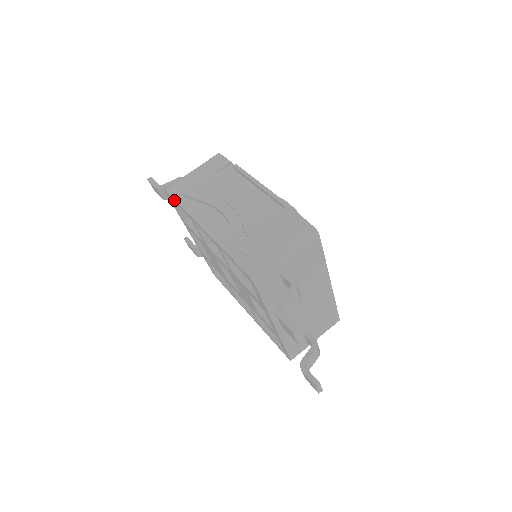
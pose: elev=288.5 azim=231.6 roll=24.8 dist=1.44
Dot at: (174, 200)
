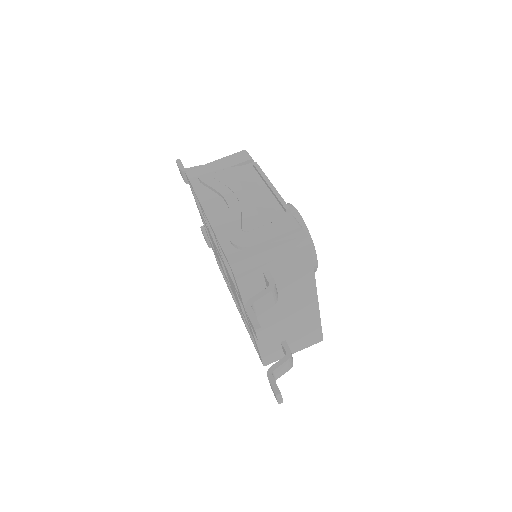
Dot at: (190, 183)
